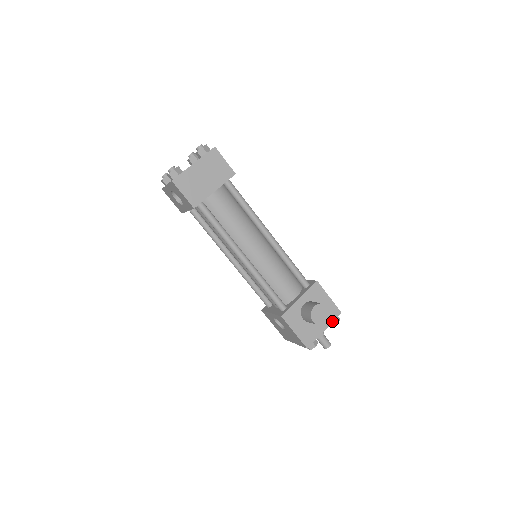
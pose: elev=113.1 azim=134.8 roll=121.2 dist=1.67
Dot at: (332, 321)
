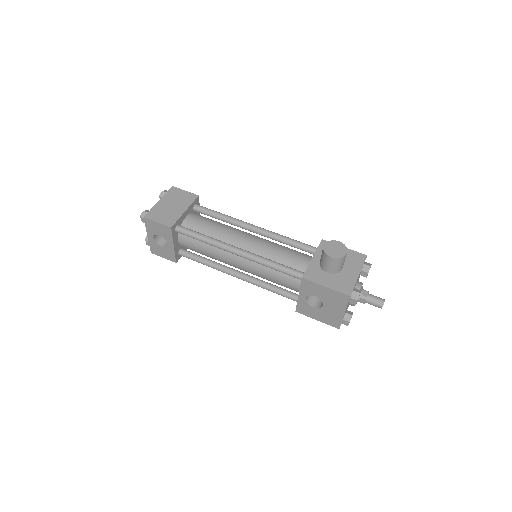
Dot at: (361, 265)
